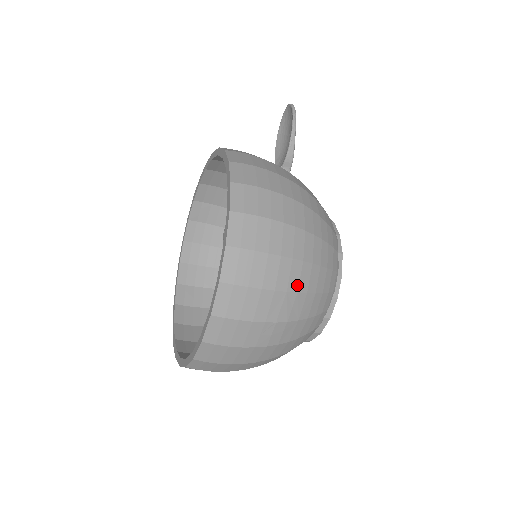
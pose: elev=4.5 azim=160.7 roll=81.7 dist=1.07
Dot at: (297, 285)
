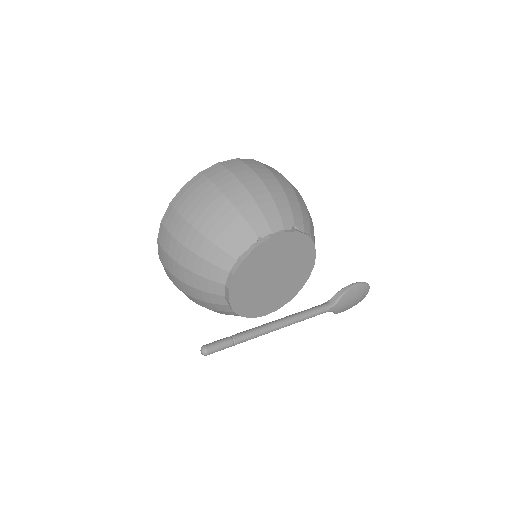
Dot at: (251, 188)
